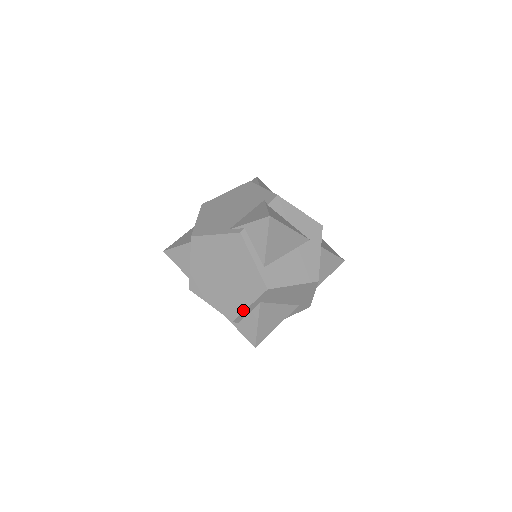
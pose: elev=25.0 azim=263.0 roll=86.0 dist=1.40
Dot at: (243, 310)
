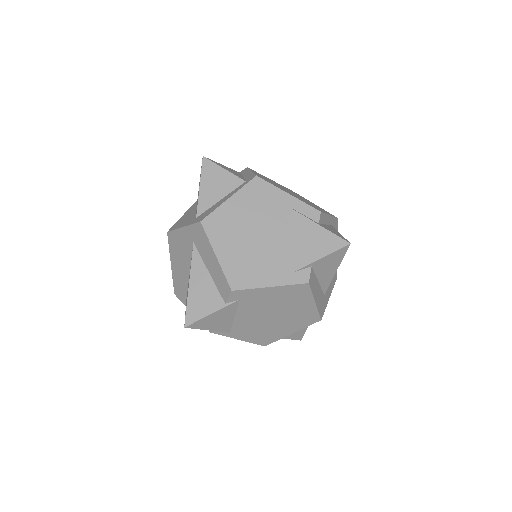
Dot at: (326, 213)
